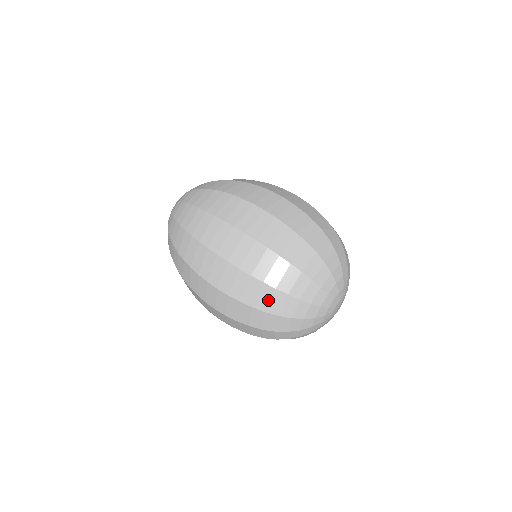
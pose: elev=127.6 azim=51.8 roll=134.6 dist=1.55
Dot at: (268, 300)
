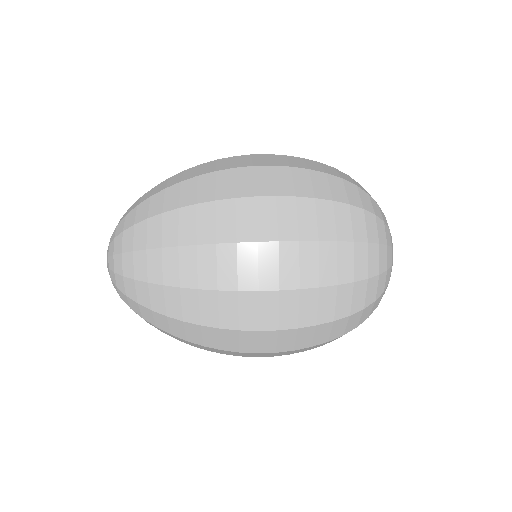
Dot at: (349, 223)
